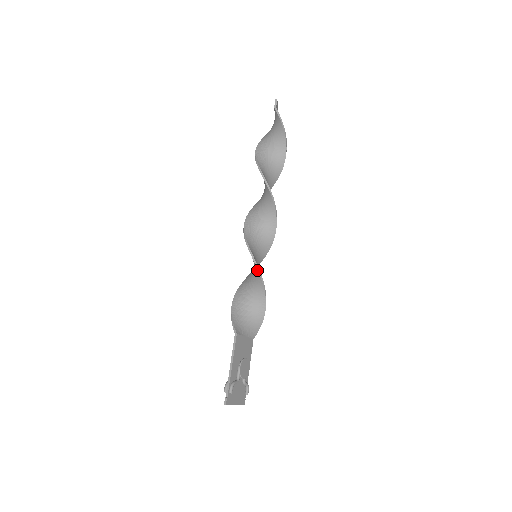
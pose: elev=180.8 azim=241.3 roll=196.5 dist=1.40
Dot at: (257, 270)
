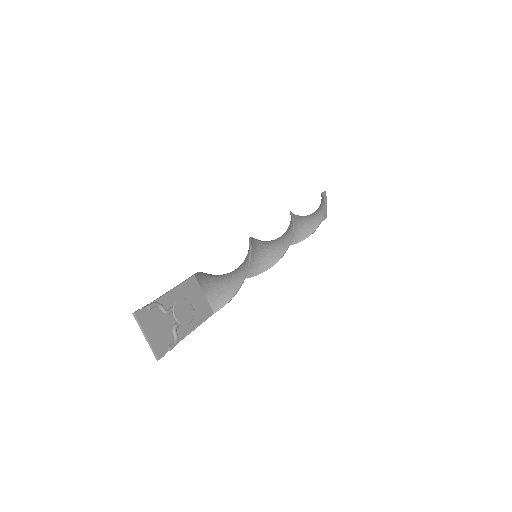
Dot at: (249, 248)
